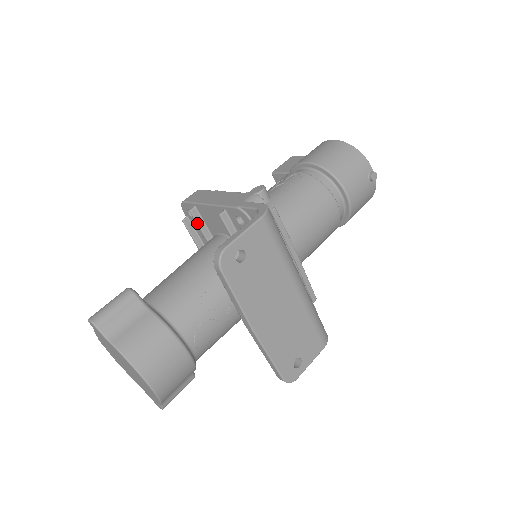
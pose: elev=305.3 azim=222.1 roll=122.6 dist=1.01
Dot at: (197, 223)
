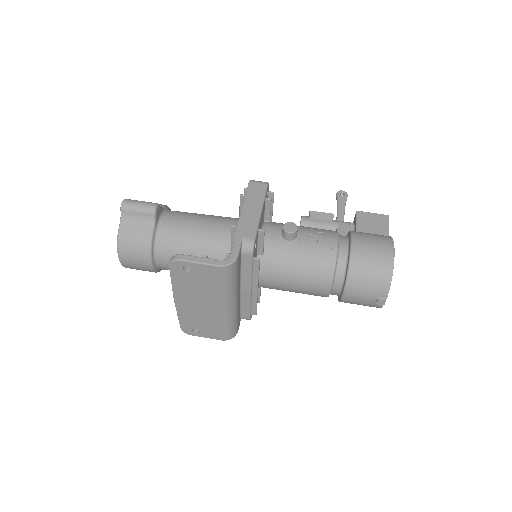
Dot at: (240, 204)
